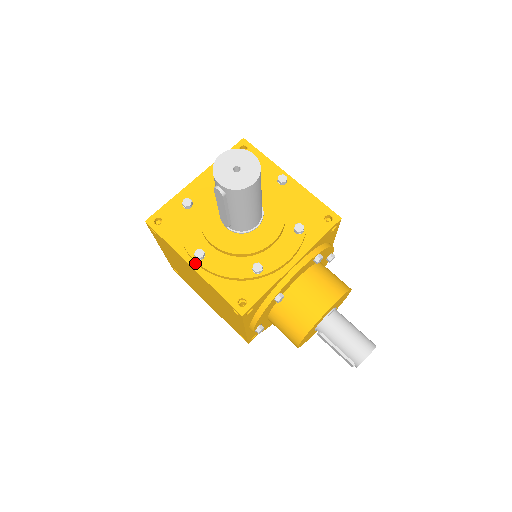
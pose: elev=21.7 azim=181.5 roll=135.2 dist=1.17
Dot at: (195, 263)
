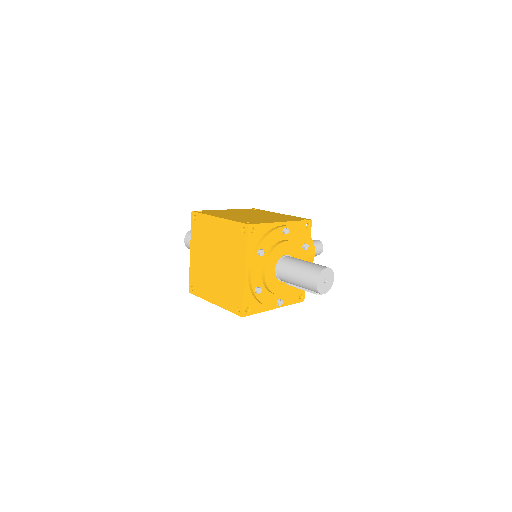
Dot at: (276, 306)
